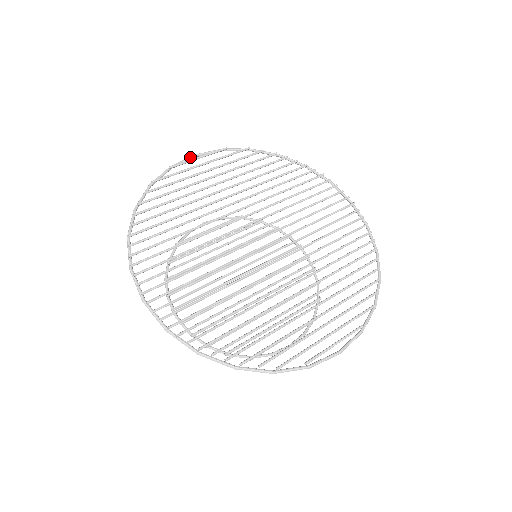
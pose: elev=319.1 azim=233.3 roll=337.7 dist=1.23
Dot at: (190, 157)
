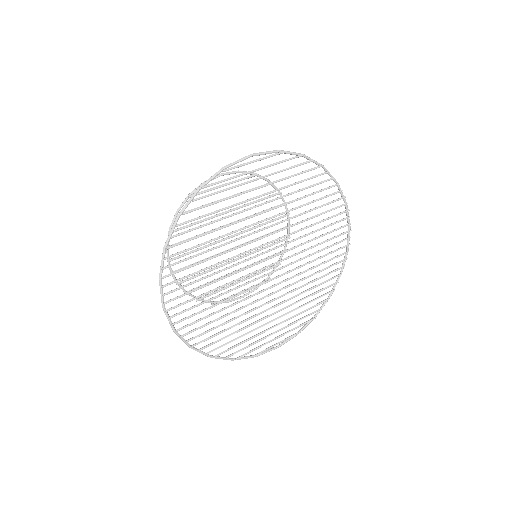
Dot at: (246, 158)
